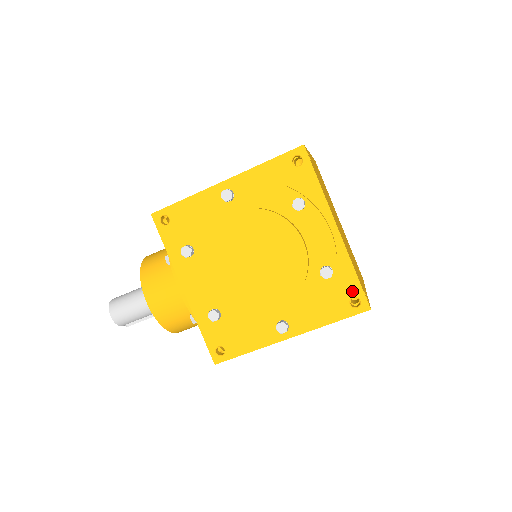
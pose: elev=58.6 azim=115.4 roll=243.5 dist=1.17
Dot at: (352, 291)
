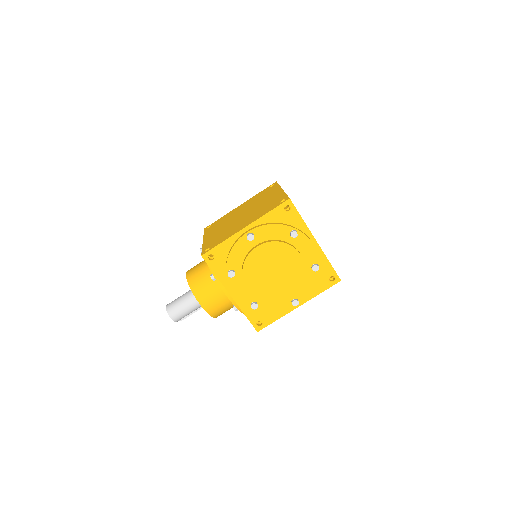
Dot at: (330, 273)
